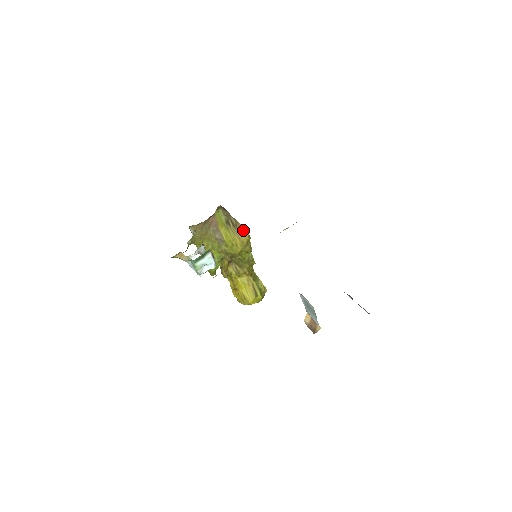
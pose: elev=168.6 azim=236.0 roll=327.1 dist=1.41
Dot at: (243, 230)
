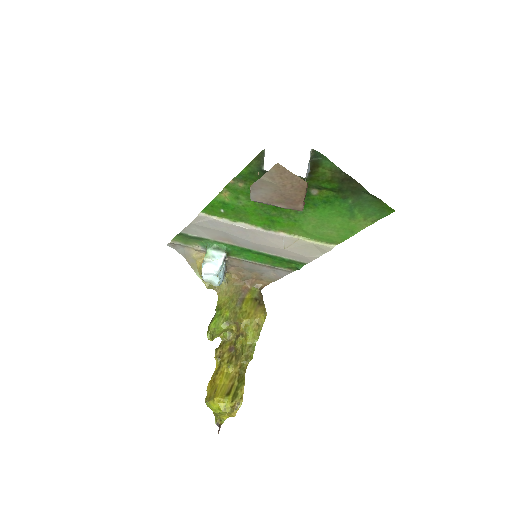
Dot at: (264, 310)
